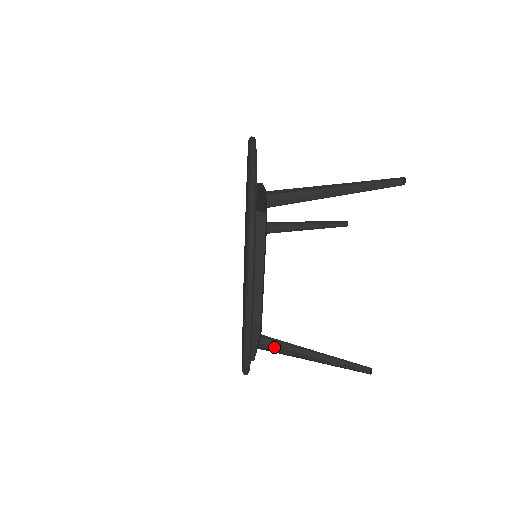
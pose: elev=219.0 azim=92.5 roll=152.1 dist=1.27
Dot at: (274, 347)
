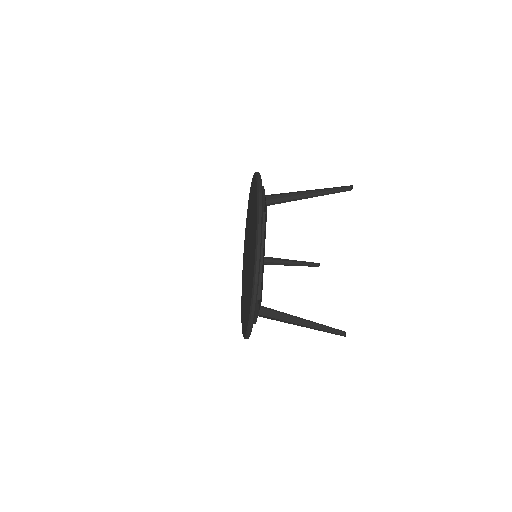
Dot at: (271, 317)
